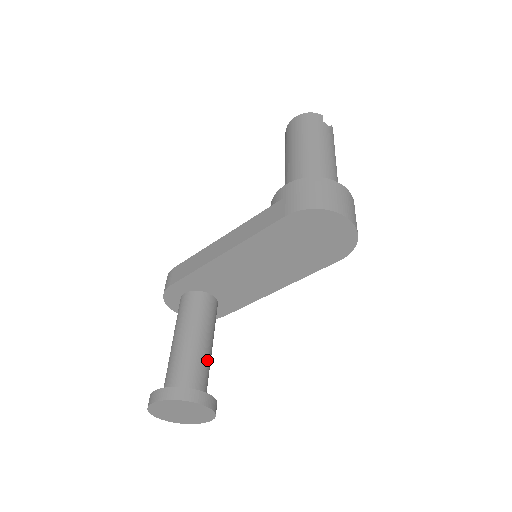
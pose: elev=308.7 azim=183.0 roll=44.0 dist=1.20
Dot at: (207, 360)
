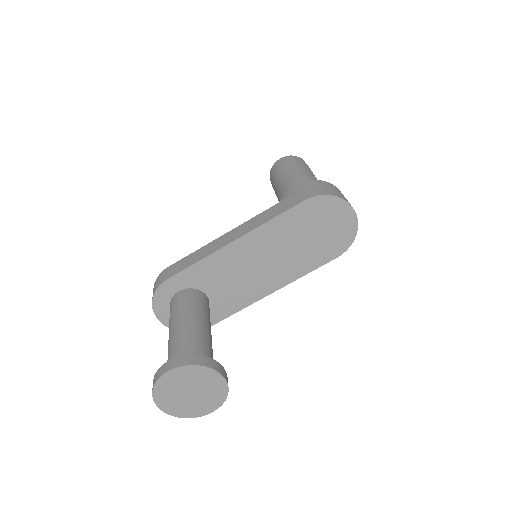
Dot at: occluded
